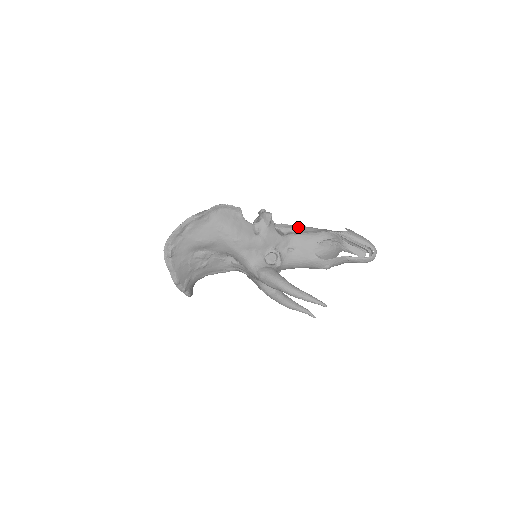
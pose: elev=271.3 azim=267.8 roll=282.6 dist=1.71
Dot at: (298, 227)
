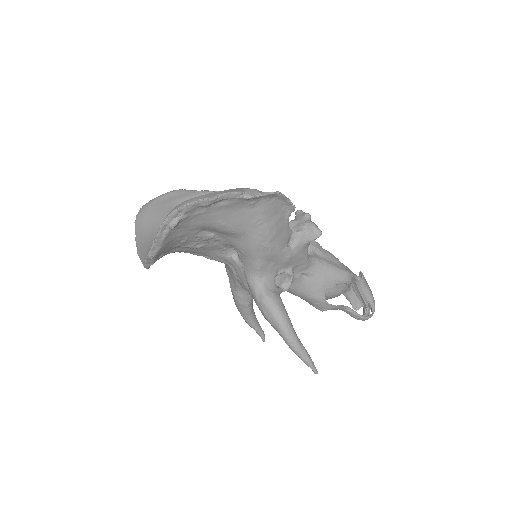
Dot at: (323, 249)
